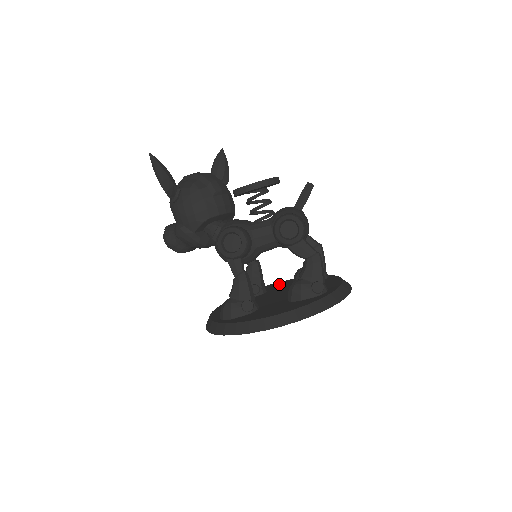
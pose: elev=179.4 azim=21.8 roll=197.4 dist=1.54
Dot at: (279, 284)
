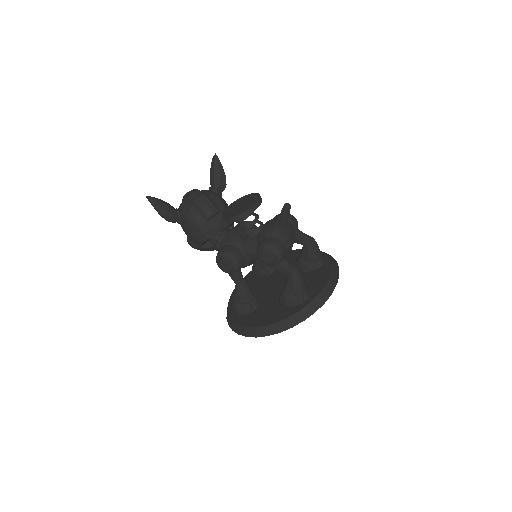
Dot at: (290, 256)
